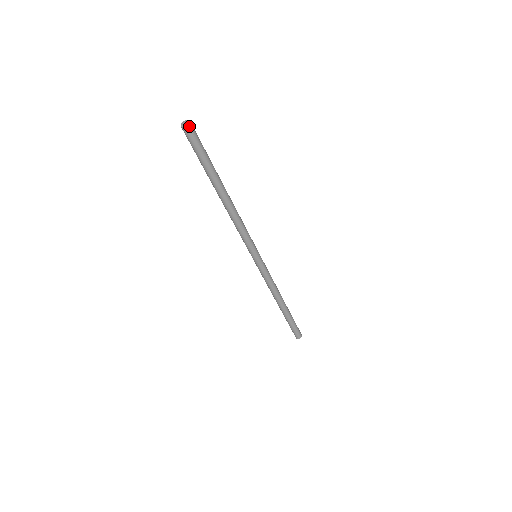
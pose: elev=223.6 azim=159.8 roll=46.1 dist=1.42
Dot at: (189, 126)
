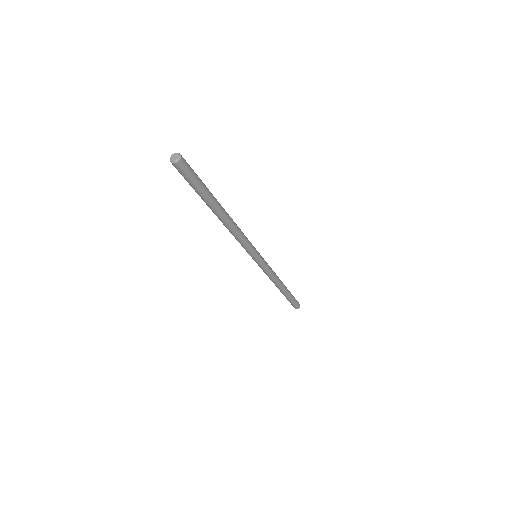
Dot at: (177, 164)
